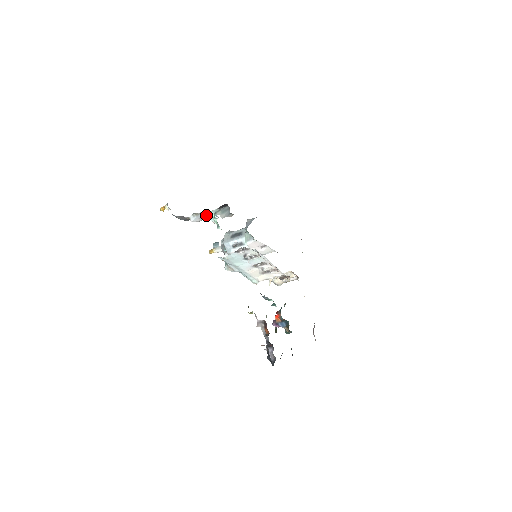
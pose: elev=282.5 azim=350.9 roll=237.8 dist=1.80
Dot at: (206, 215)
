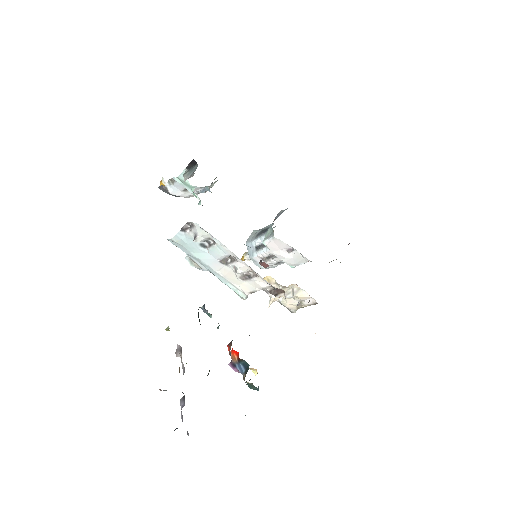
Dot at: (179, 181)
